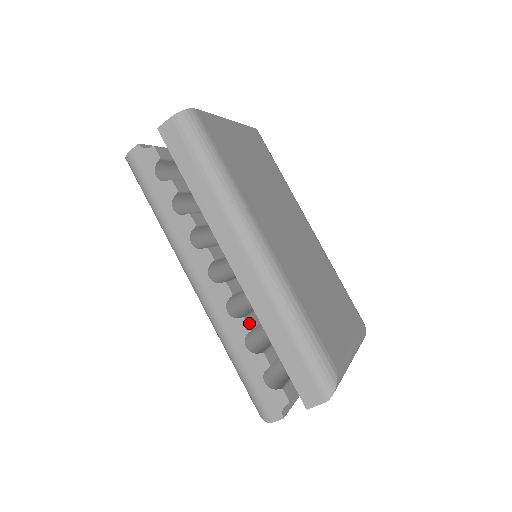
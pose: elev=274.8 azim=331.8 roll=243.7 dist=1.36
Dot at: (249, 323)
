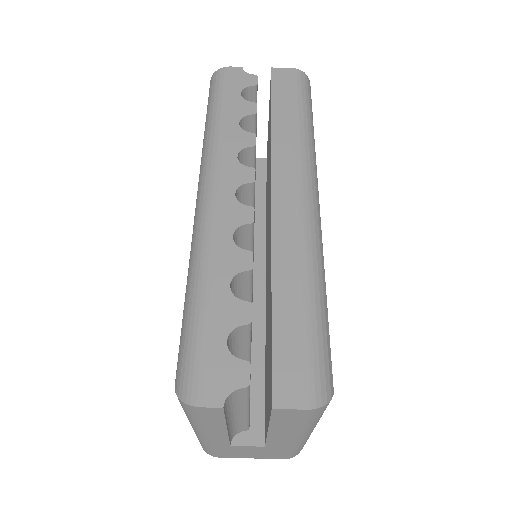
Dot at: occluded
